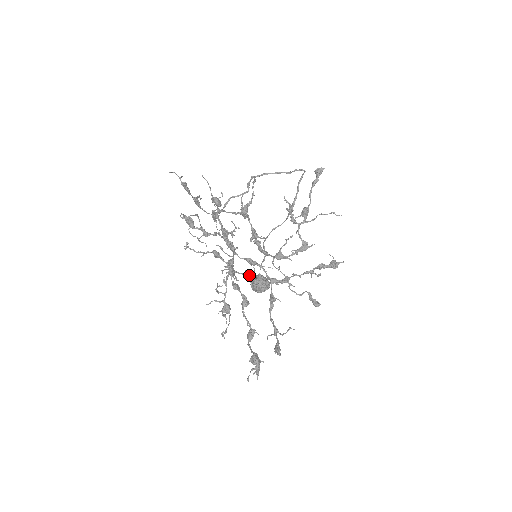
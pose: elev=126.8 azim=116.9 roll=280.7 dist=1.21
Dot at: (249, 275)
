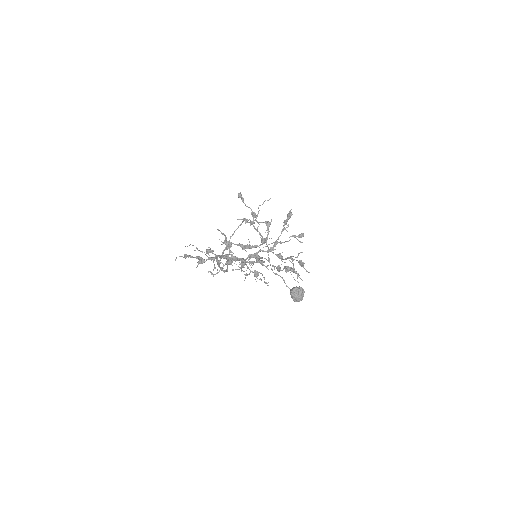
Dot at: (254, 256)
